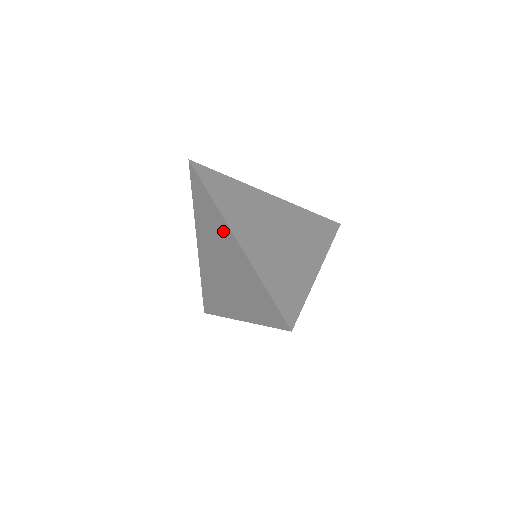
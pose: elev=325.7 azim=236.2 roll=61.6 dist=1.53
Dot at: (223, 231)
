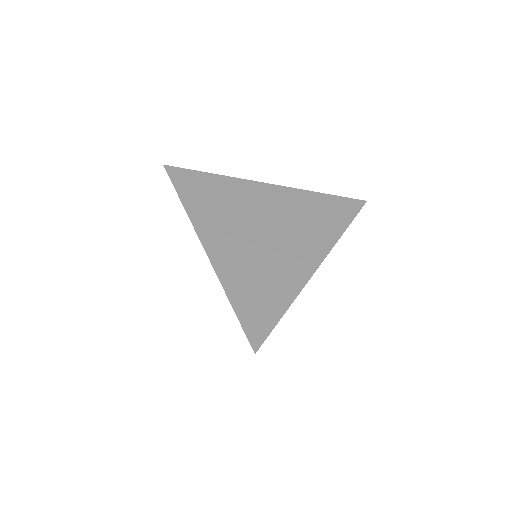
Dot at: occluded
